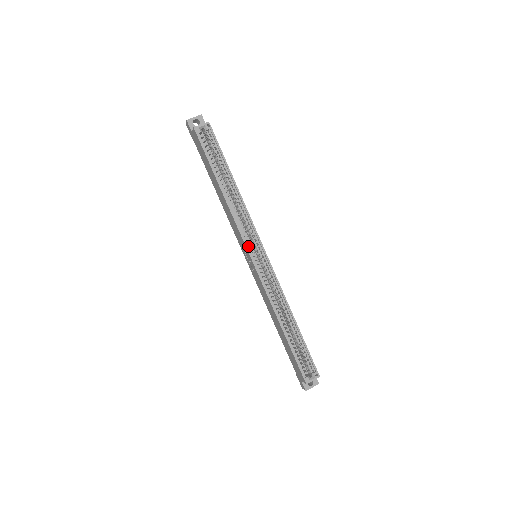
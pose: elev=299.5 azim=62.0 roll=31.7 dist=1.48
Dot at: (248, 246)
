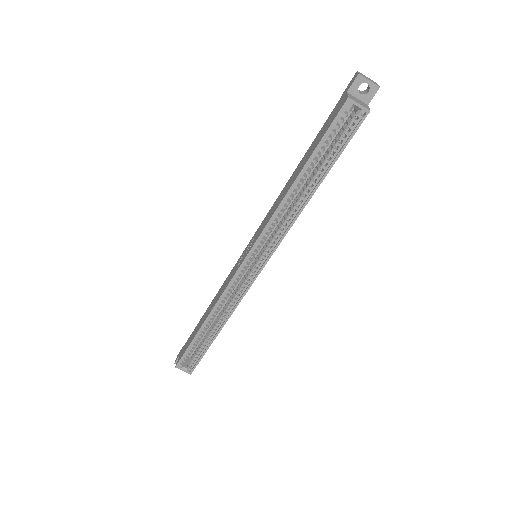
Dot at: (256, 247)
